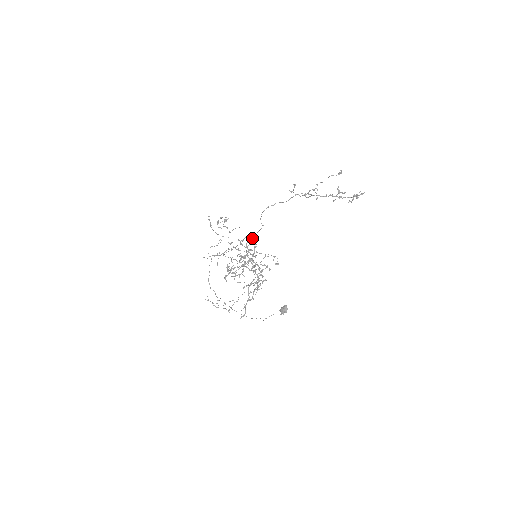
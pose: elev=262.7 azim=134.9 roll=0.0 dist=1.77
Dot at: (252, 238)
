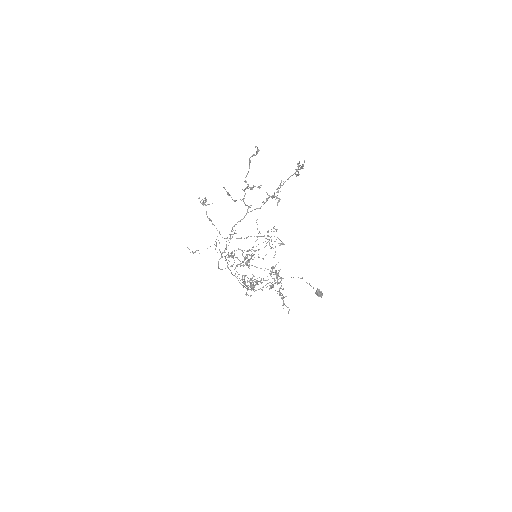
Dot at: (235, 273)
